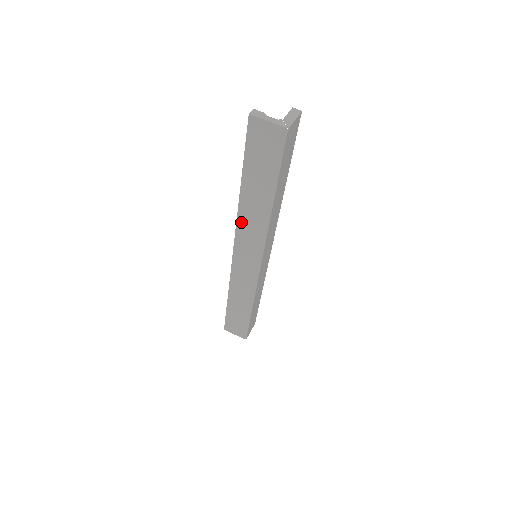
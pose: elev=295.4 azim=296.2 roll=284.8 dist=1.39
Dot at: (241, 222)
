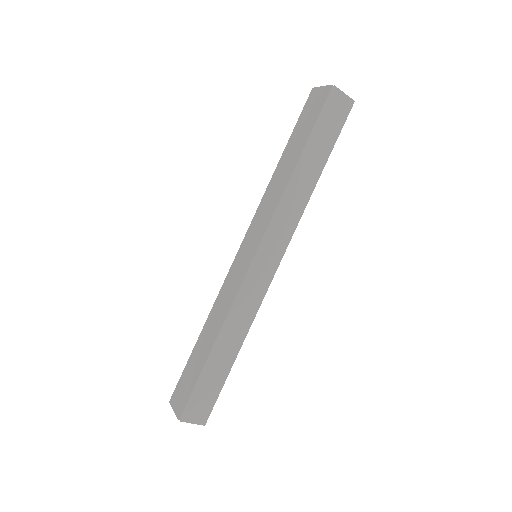
Dot at: (263, 203)
